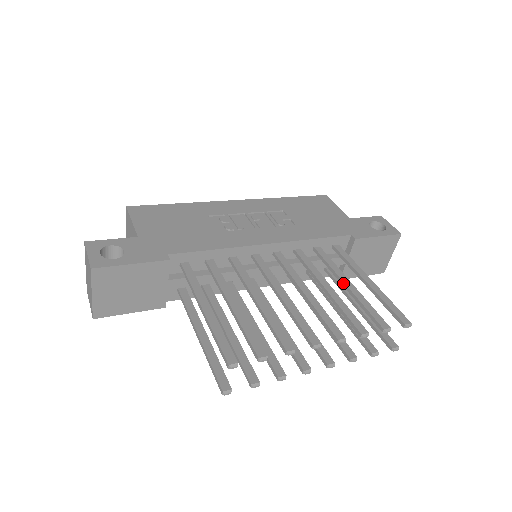
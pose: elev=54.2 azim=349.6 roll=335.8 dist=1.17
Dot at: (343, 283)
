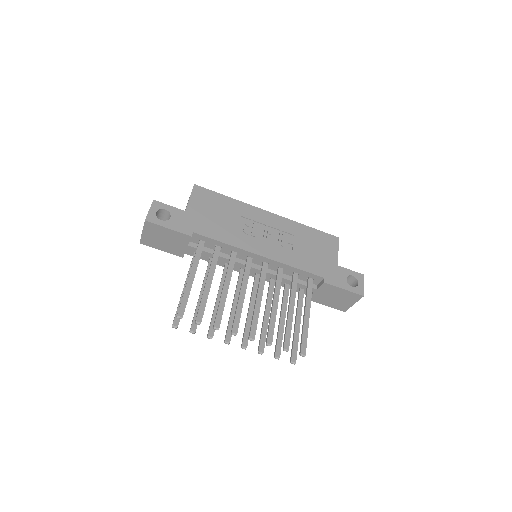
Dot at: (289, 306)
